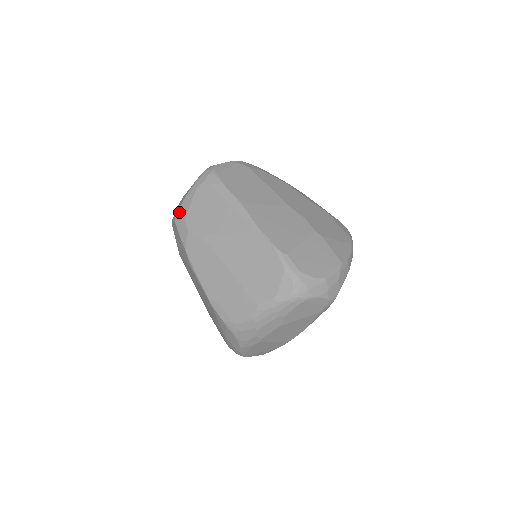
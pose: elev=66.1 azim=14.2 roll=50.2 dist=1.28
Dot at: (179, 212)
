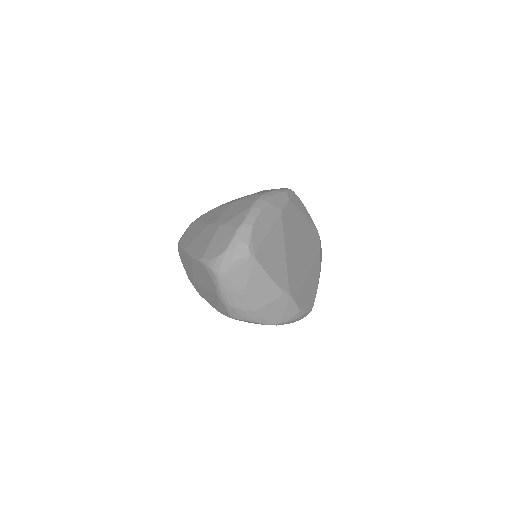
Dot at: occluded
